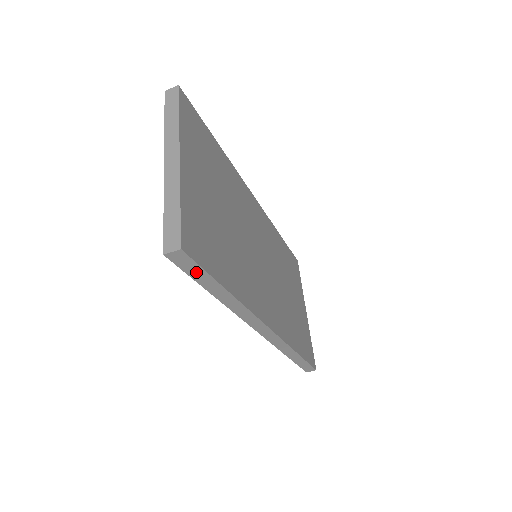
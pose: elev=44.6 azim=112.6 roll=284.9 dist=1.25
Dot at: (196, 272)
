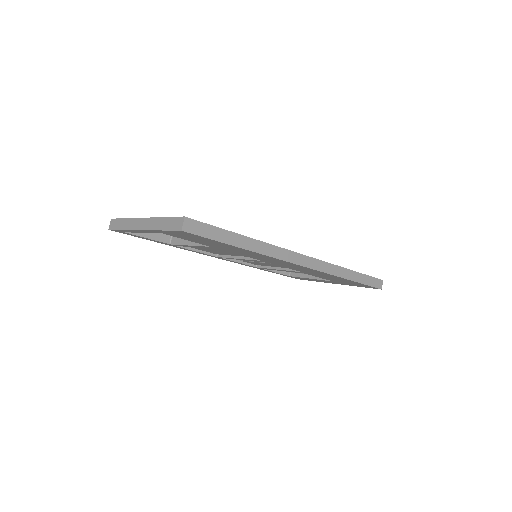
Dot at: (211, 232)
